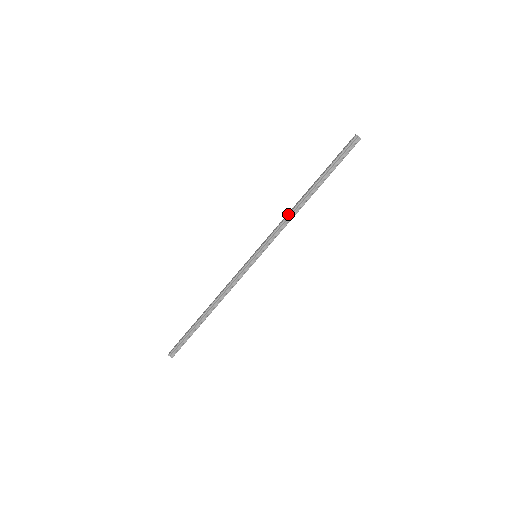
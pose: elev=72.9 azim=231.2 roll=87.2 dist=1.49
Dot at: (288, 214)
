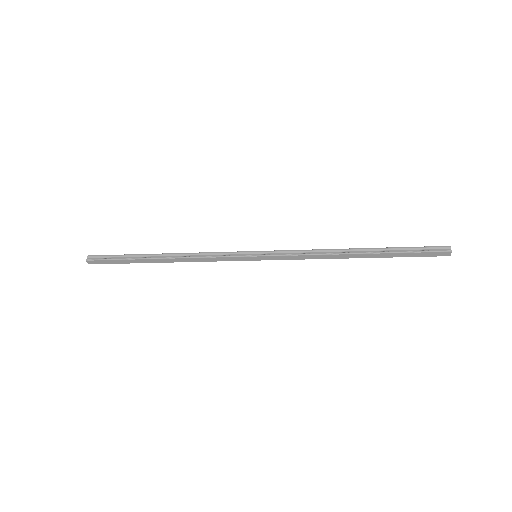
Dot at: (322, 249)
